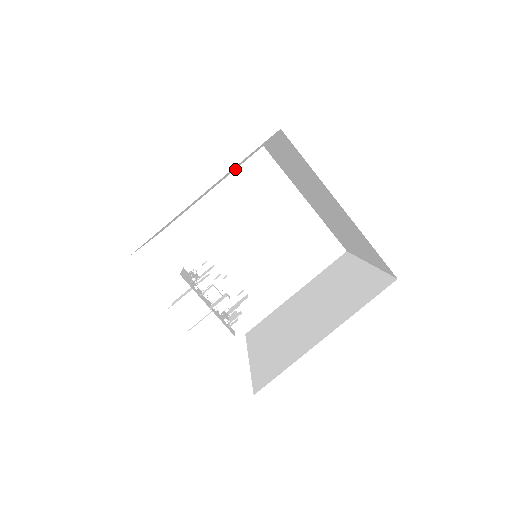
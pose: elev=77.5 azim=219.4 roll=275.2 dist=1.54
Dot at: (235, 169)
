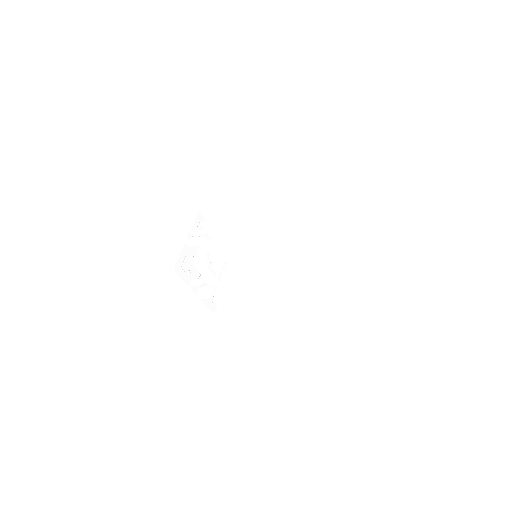
Dot at: (276, 134)
